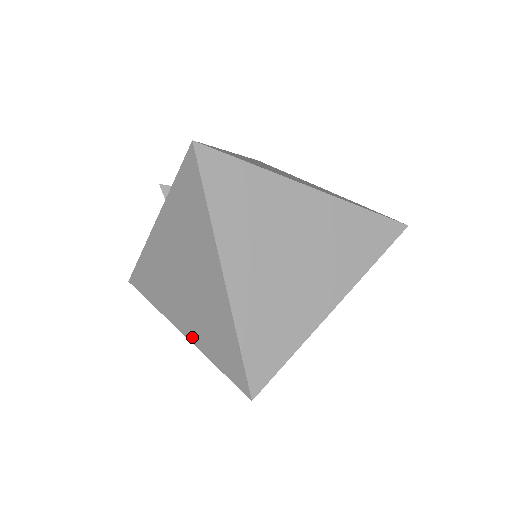
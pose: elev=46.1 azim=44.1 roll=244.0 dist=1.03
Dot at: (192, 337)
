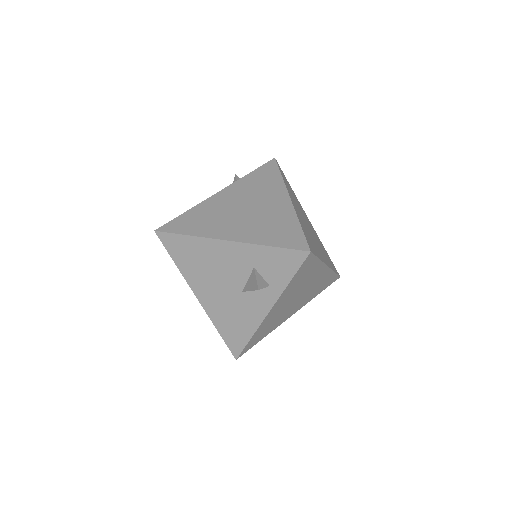
Dot at: (243, 238)
